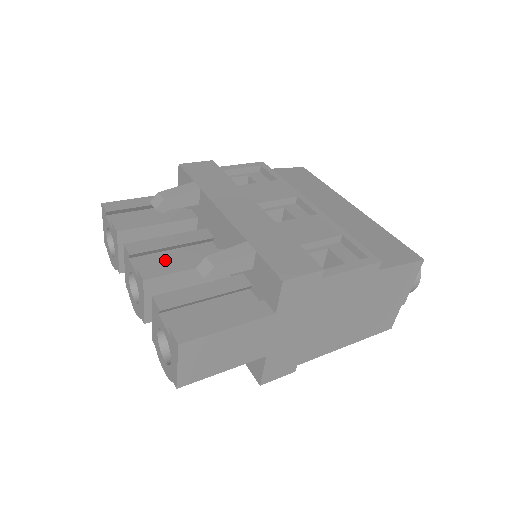
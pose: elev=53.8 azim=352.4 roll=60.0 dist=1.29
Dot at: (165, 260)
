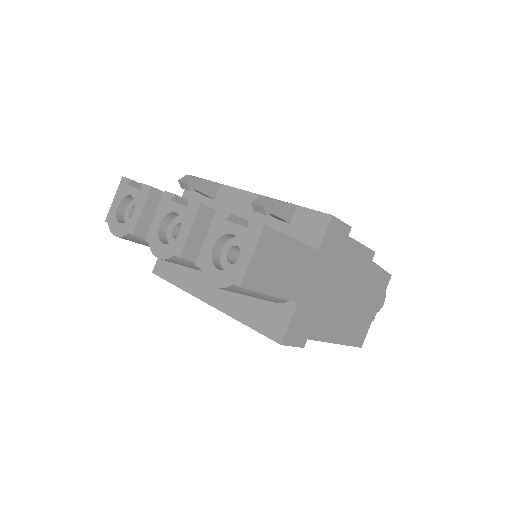
Dot at: occluded
